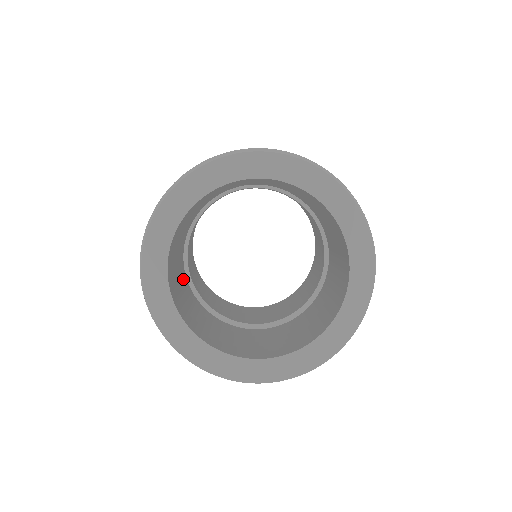
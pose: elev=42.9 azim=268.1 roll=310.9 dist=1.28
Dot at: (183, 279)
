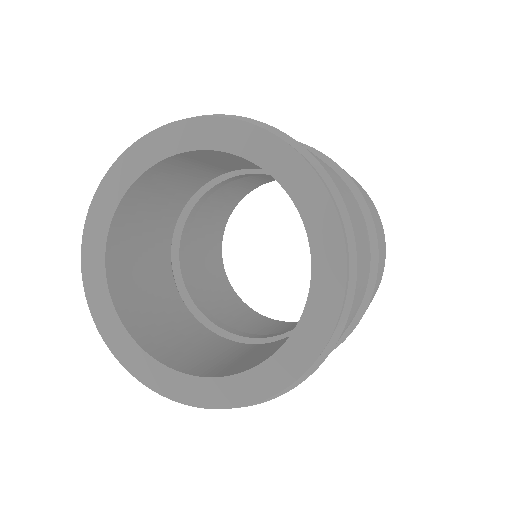
Dot at: (189, 326)
